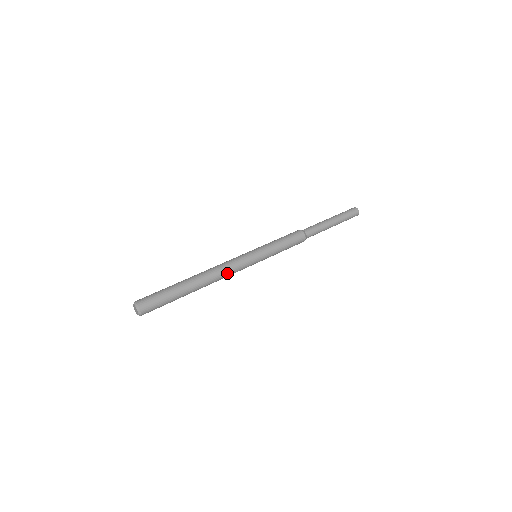
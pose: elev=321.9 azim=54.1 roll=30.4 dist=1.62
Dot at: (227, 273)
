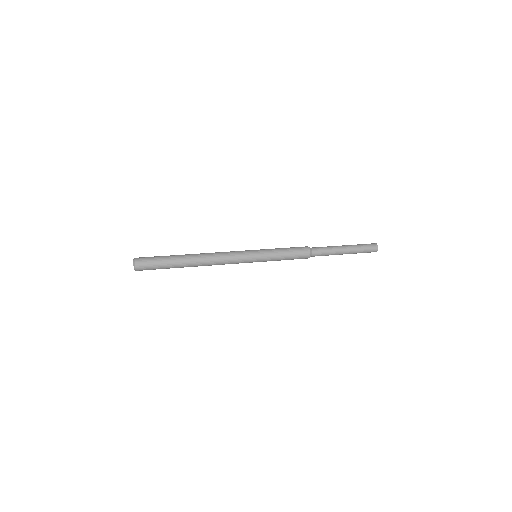
Dot at: (221, 258)
